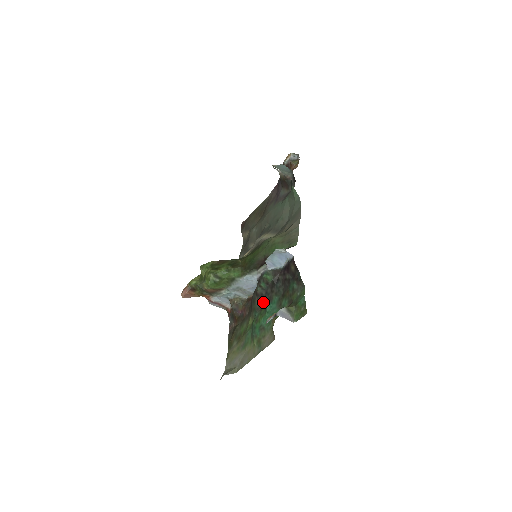
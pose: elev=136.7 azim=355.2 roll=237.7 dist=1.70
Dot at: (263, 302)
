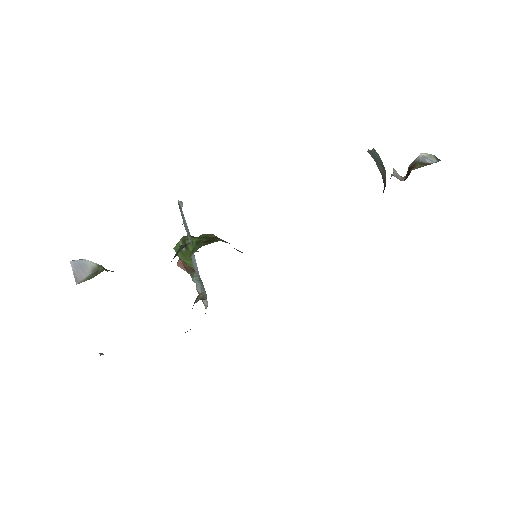
Dot at: occluded
